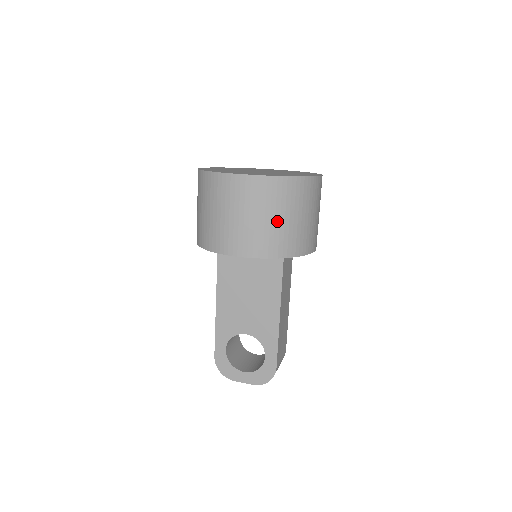
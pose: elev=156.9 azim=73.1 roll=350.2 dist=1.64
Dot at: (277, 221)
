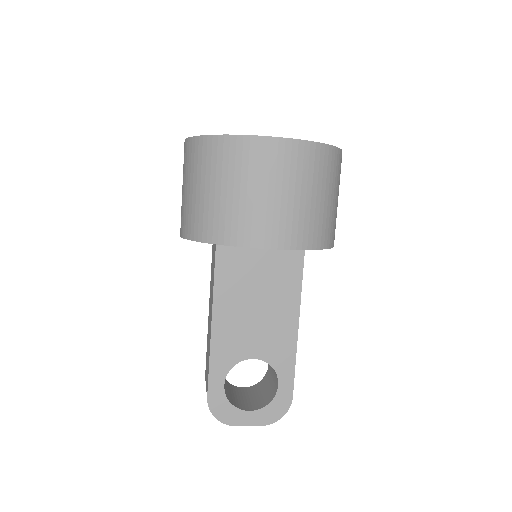
Dot at: (318, 201)
